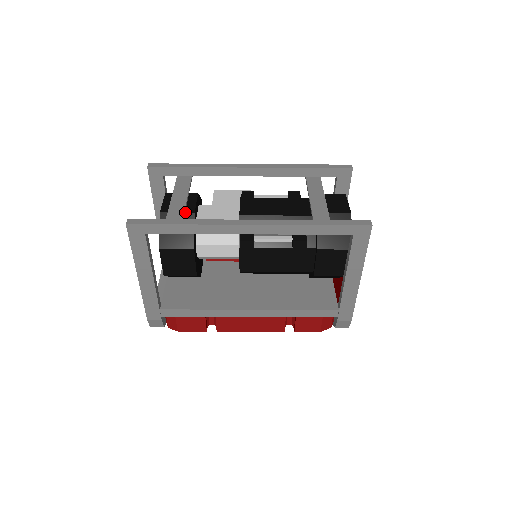
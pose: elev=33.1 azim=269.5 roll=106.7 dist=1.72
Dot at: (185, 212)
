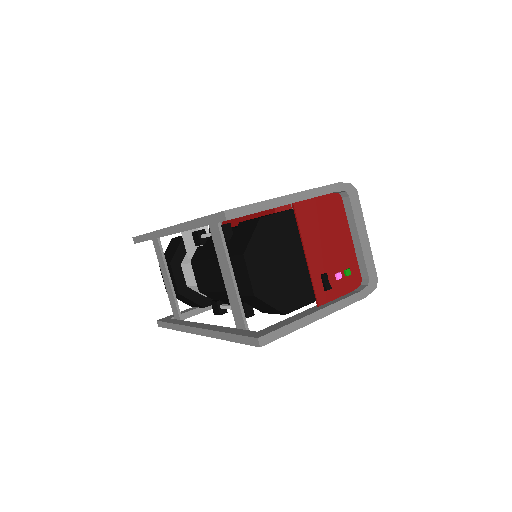
Dot at: (175, 293)
